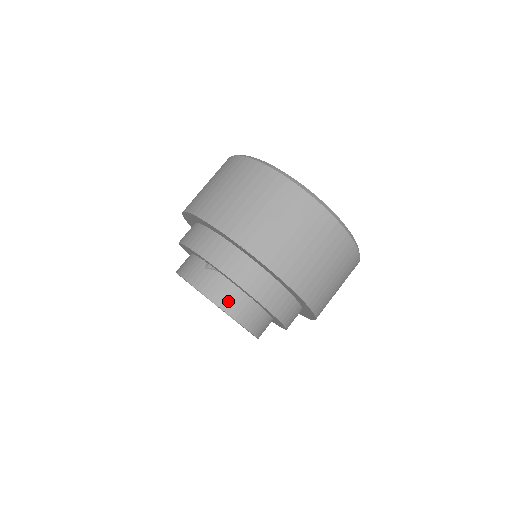
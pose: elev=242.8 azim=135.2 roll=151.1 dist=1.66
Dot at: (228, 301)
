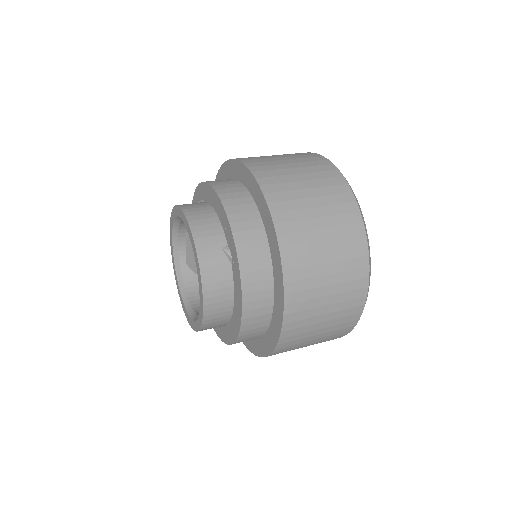
Dot at: (215, 299)
